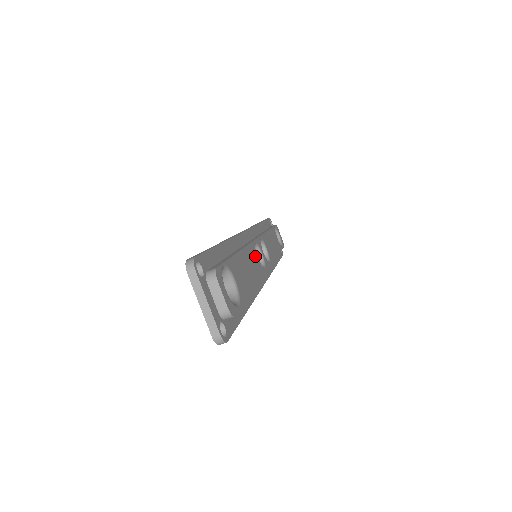
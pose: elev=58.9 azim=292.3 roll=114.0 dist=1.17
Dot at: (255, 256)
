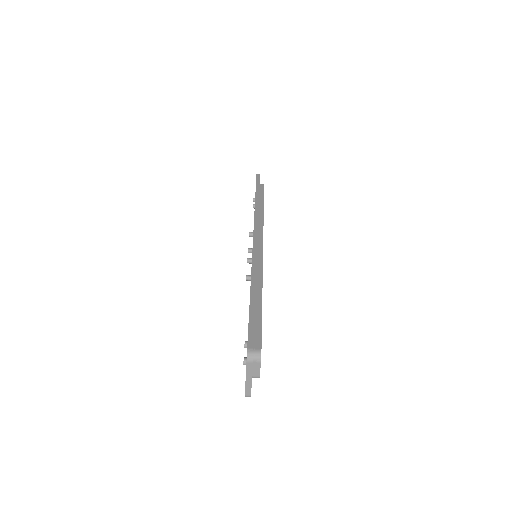
Dot at: occluded
